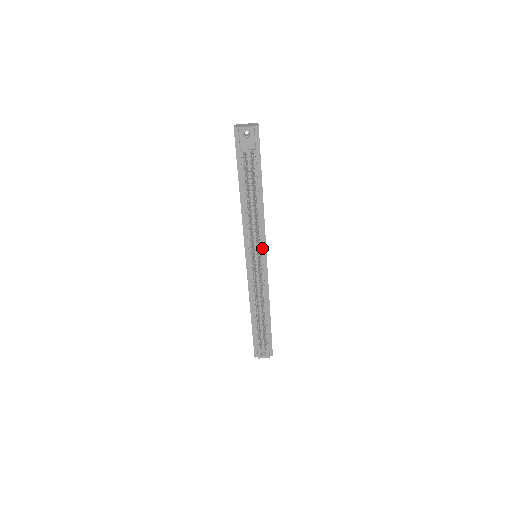
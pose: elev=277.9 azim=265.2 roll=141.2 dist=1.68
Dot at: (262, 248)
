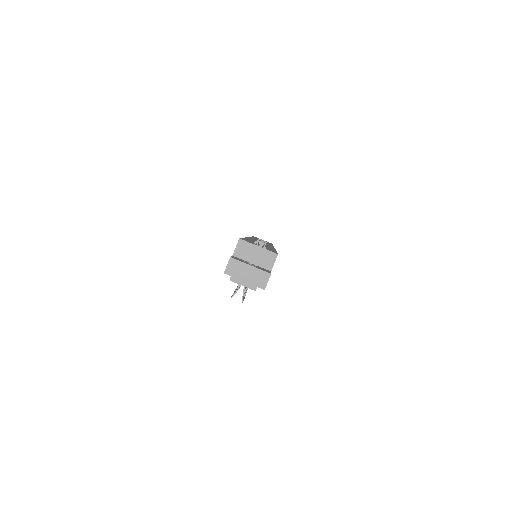
Dot at: occluded
